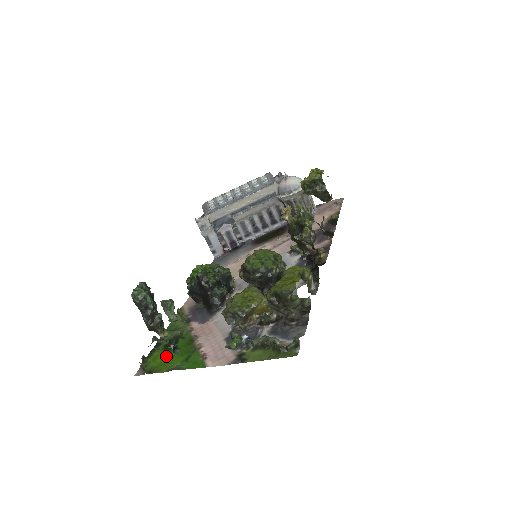
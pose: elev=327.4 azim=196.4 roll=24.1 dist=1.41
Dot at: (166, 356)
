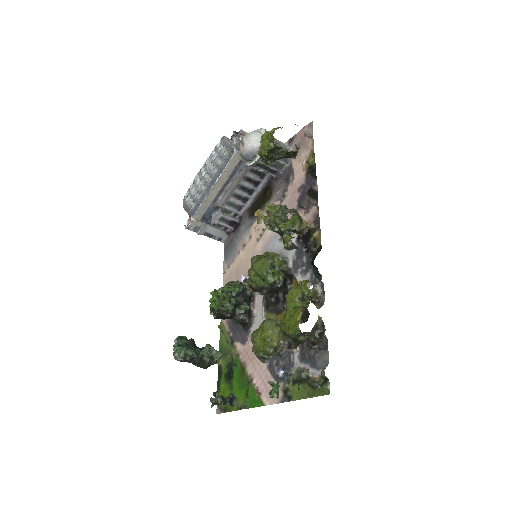
Dot at: (230, 390)
